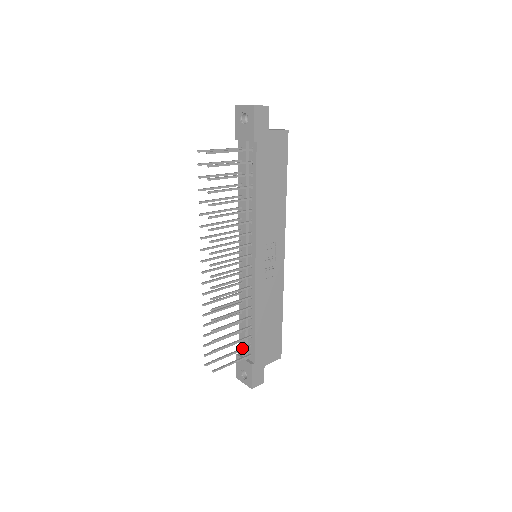
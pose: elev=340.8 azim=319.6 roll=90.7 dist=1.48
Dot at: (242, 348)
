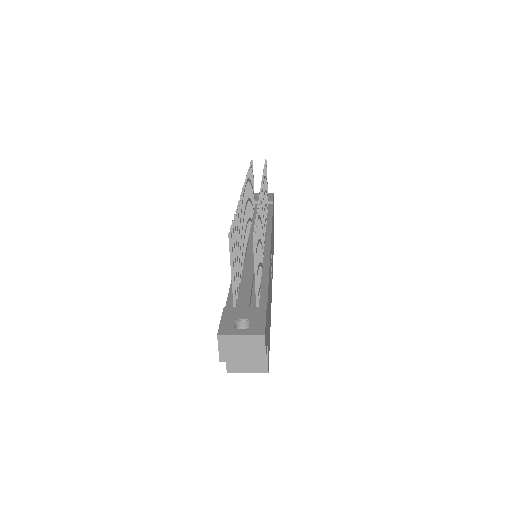
Dot at: (258, 280)
